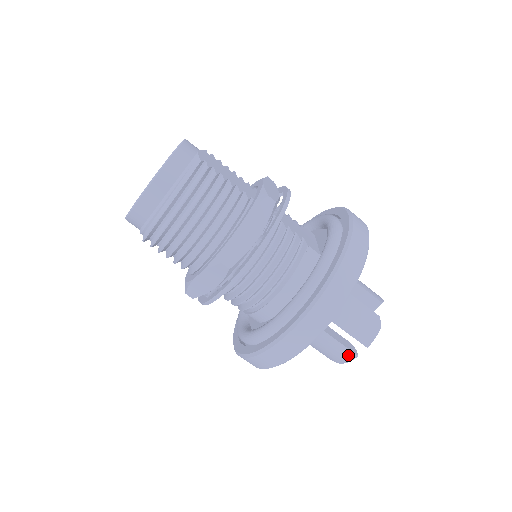
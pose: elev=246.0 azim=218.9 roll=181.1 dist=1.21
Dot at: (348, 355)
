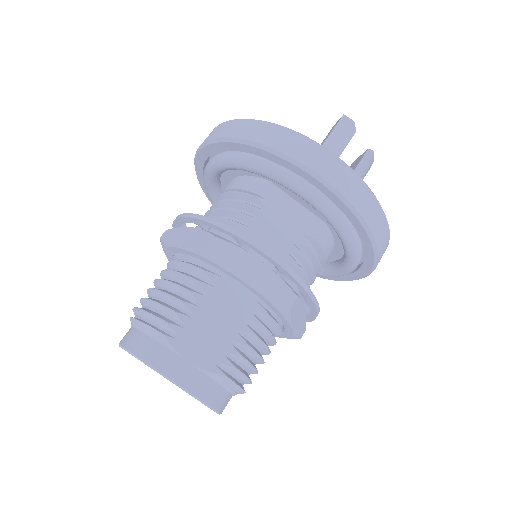
Dot at: occluded
